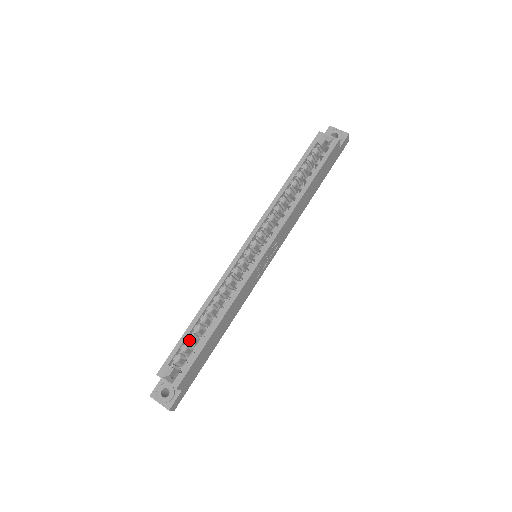
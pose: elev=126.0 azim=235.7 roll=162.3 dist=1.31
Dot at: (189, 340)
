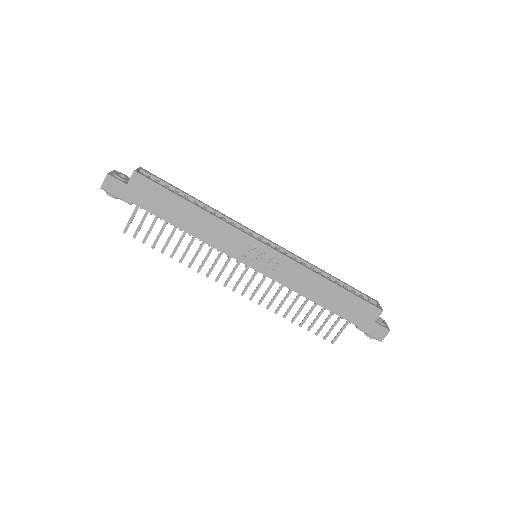
Dot at: (175, 191)
